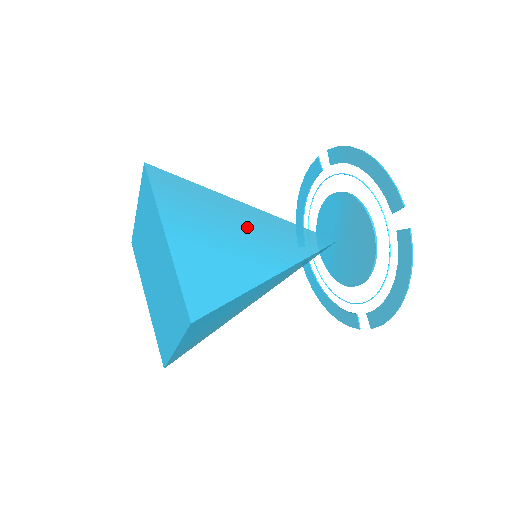
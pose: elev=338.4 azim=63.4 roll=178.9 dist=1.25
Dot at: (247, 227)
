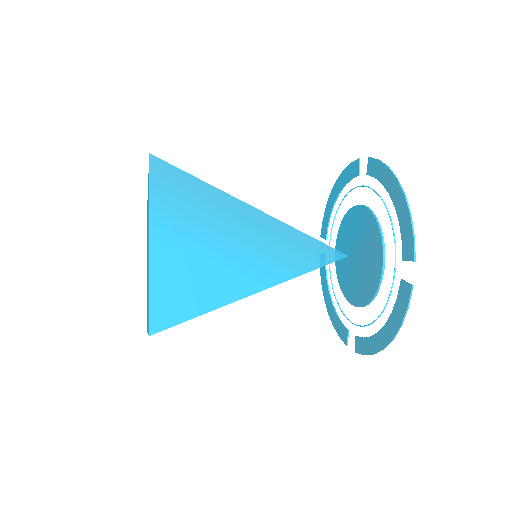
Dot at: (246, 235)
